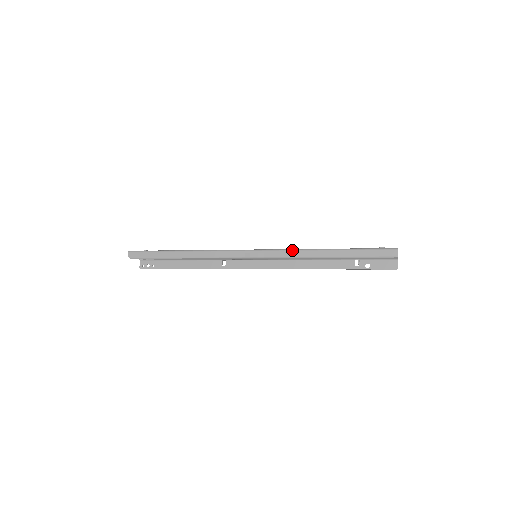
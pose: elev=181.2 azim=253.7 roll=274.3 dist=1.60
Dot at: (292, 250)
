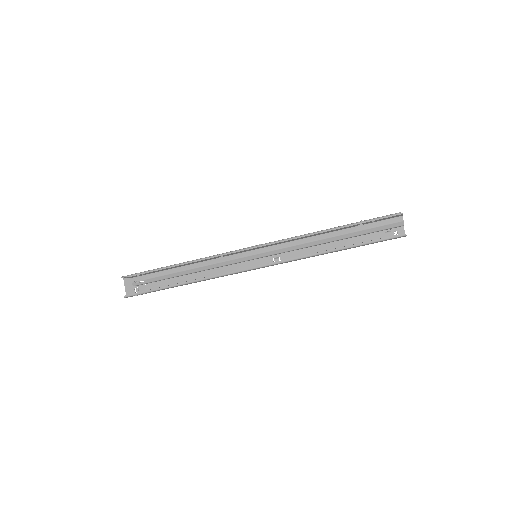
Dot at: occluded
